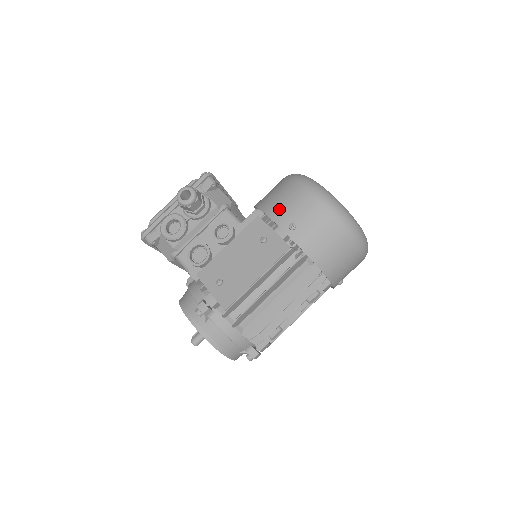
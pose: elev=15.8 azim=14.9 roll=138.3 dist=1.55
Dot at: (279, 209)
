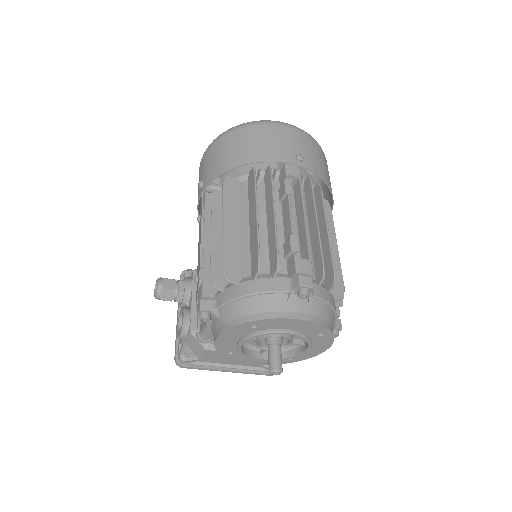
Dot at: occluded
